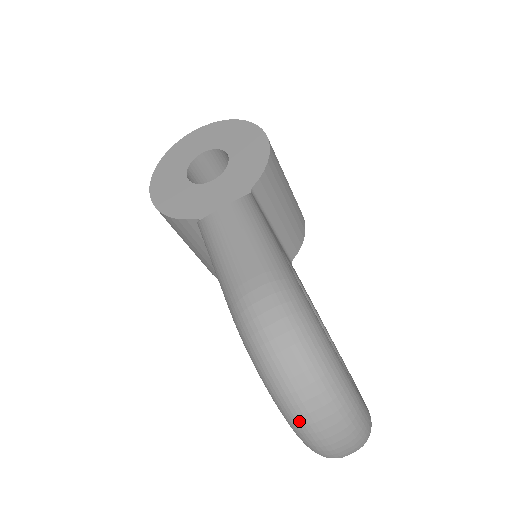
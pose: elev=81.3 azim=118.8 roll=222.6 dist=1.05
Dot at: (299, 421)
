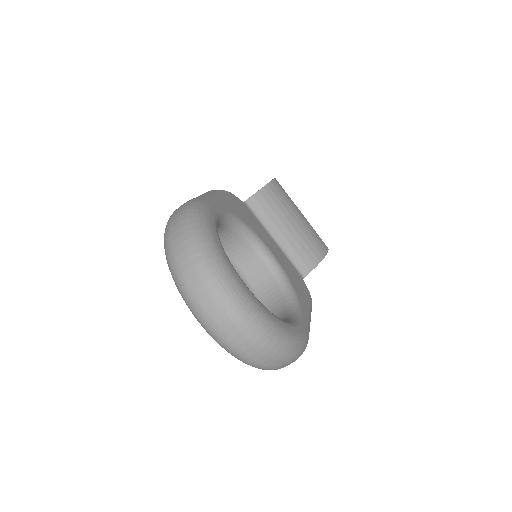
Dot at: (175, 276)
